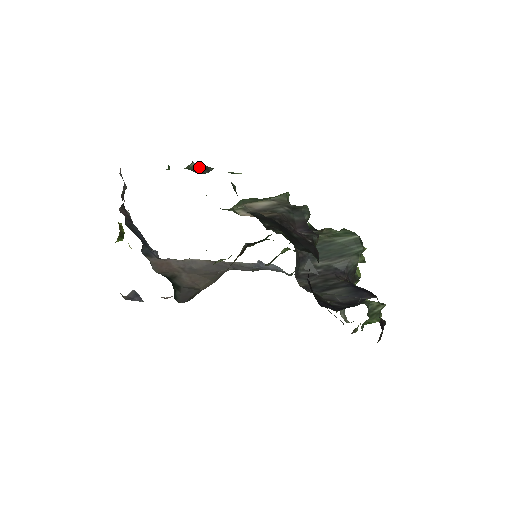
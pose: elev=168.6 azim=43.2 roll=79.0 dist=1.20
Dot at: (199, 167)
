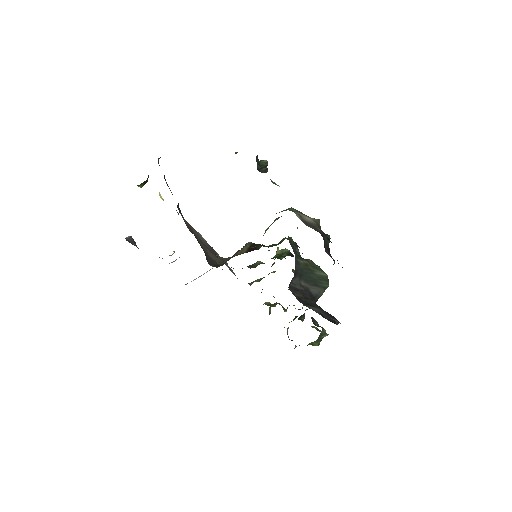
Dot at: (265, 165)
